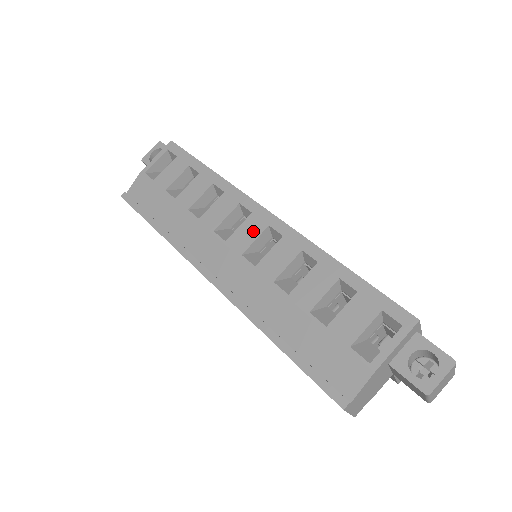
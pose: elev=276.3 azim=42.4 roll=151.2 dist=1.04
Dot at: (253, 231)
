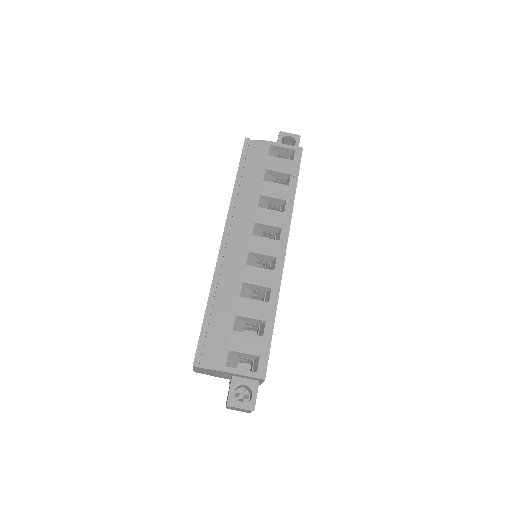
Dot at: (268, 249)
